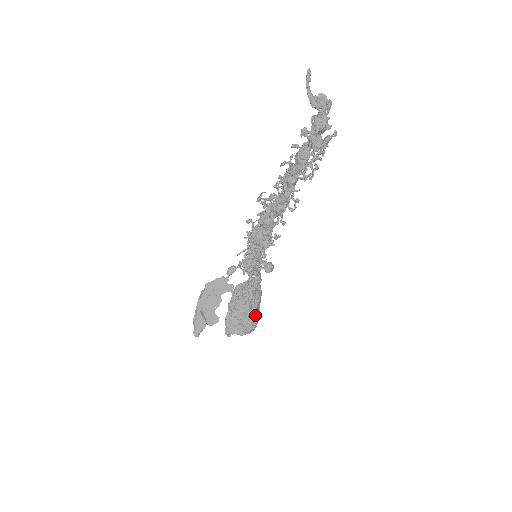
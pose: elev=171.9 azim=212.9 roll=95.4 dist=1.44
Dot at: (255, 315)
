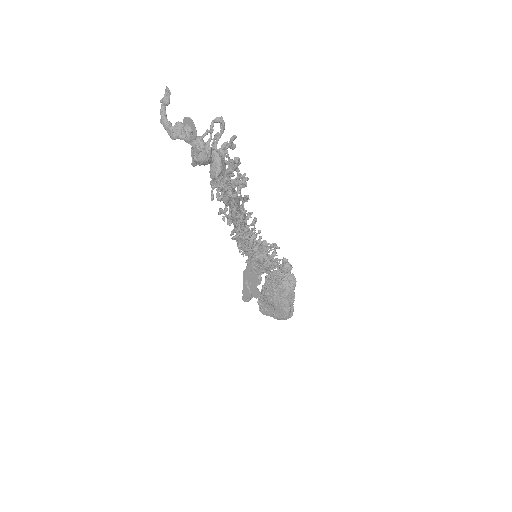
Dot at: (283, 307)
